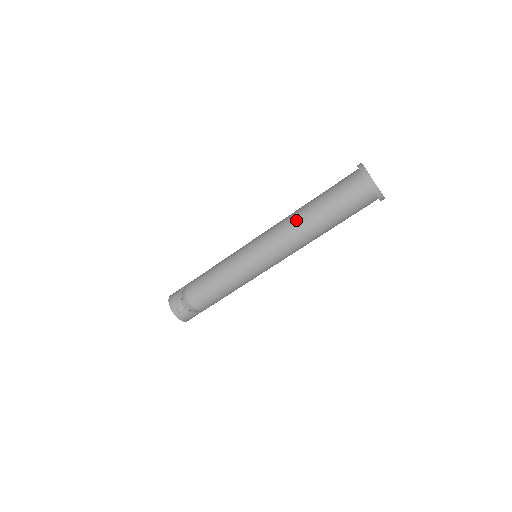
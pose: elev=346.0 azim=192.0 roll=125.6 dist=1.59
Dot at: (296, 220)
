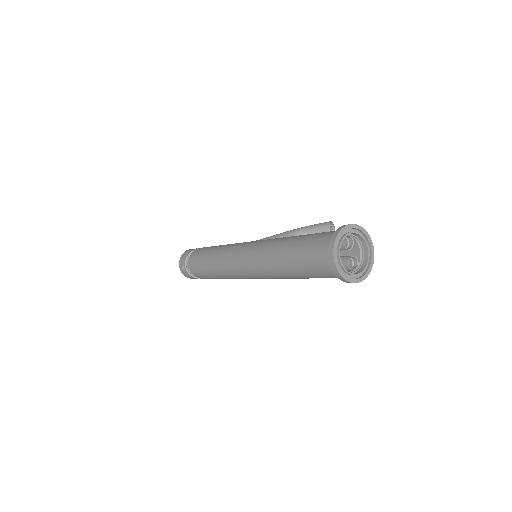
Dot at: (267, 250)
